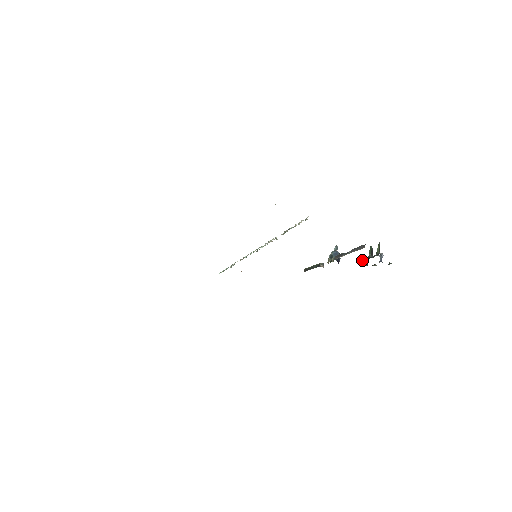
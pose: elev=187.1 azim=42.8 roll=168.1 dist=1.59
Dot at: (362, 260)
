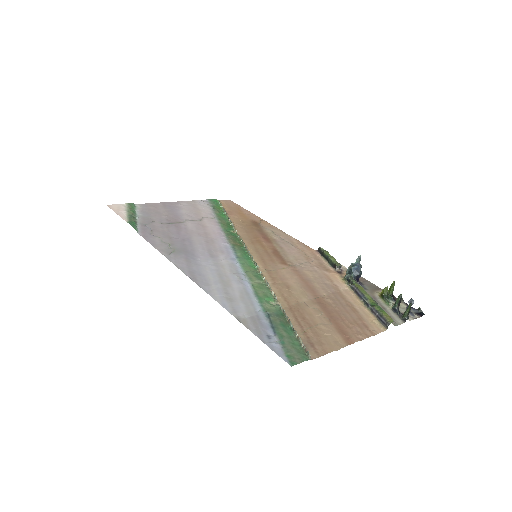
Dot at: (386, 300)
